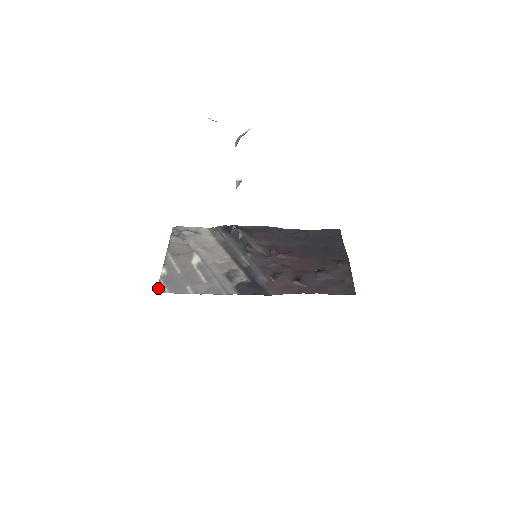
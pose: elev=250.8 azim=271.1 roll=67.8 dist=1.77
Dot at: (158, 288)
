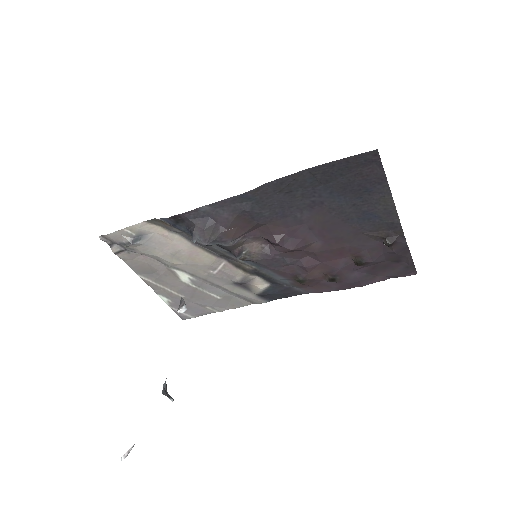
Dot at: (180, 317)
